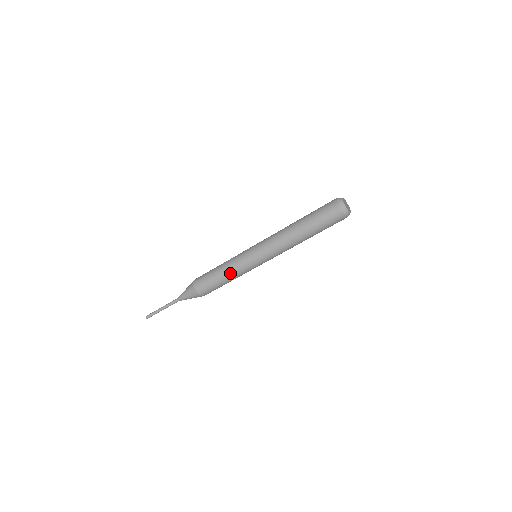
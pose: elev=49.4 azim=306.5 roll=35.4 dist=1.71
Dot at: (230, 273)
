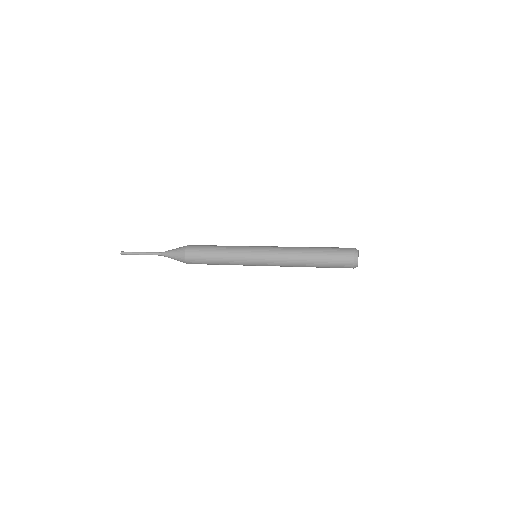
Dot at: occluded
